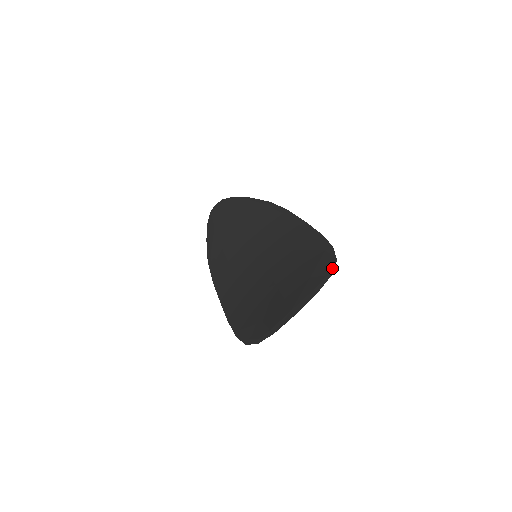
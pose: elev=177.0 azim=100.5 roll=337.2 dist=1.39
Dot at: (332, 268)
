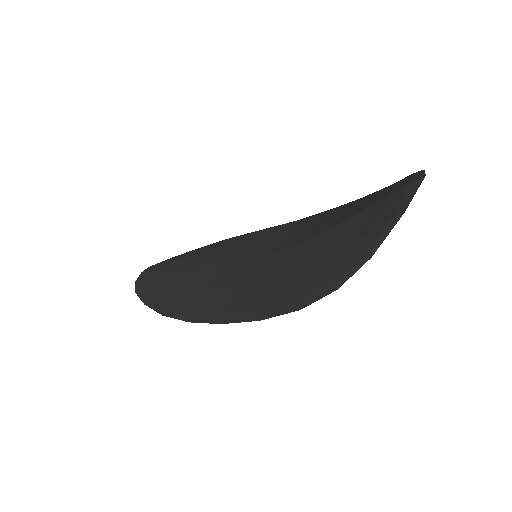
Dot at: occluded
